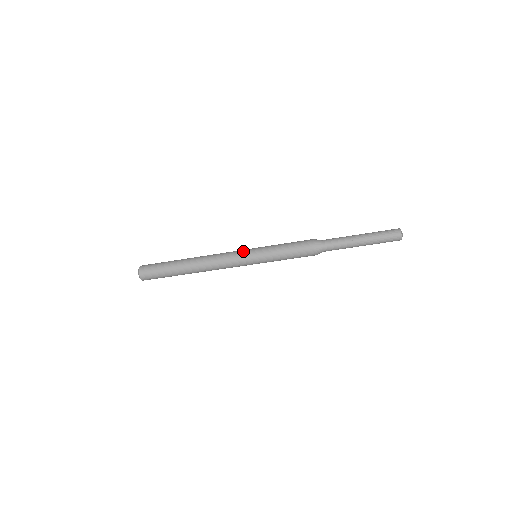
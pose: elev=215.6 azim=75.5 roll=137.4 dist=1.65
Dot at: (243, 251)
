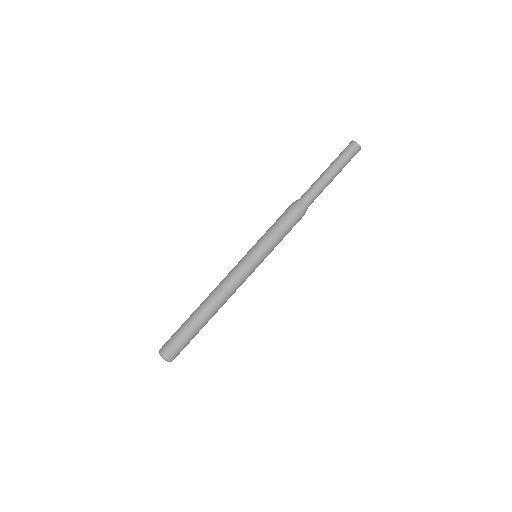
Dot at: occluded
